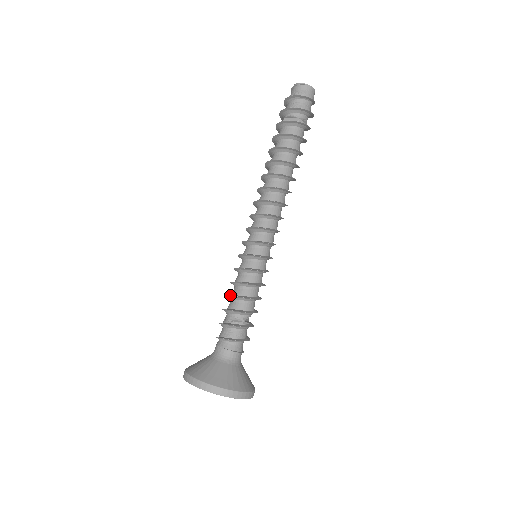
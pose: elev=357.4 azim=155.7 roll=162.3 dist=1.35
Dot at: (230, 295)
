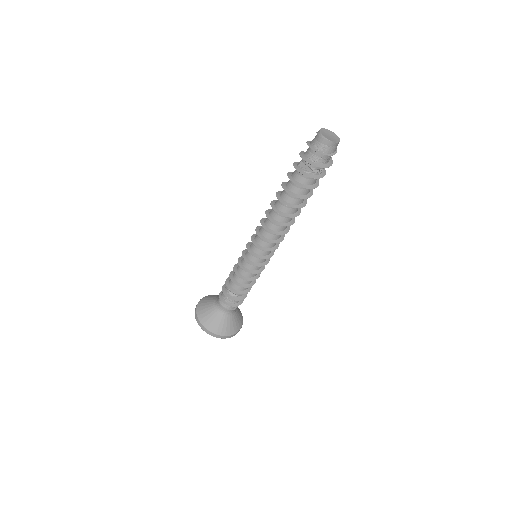
Dot at: occluded
